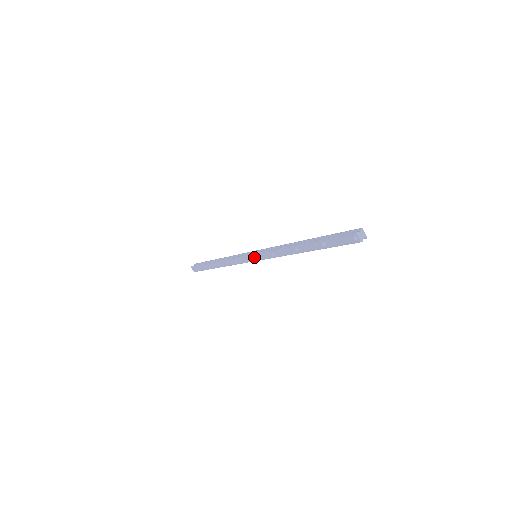
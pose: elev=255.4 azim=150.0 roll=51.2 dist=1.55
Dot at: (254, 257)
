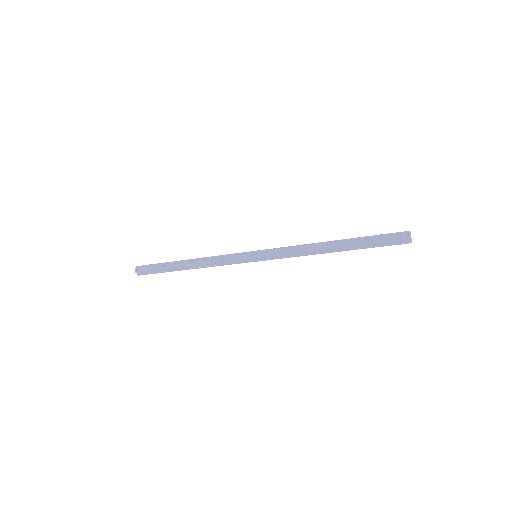
Dot at: (257, 253)
